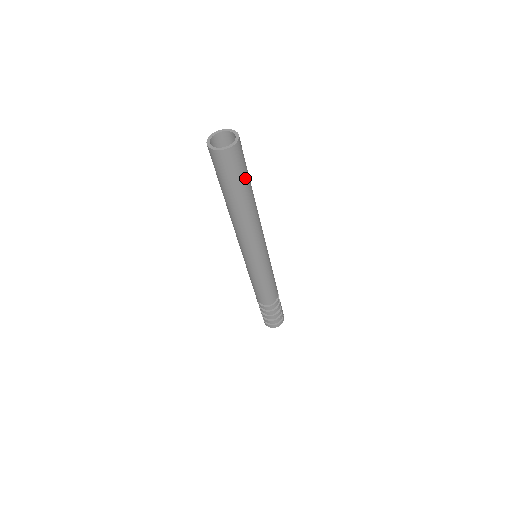
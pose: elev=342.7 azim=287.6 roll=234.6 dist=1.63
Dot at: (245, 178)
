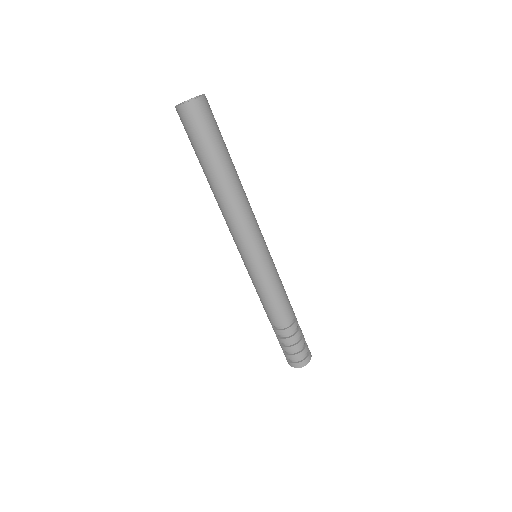
Dot at: (218, 140)
